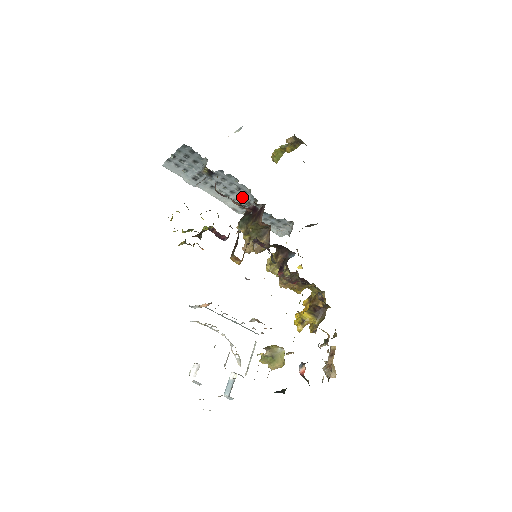
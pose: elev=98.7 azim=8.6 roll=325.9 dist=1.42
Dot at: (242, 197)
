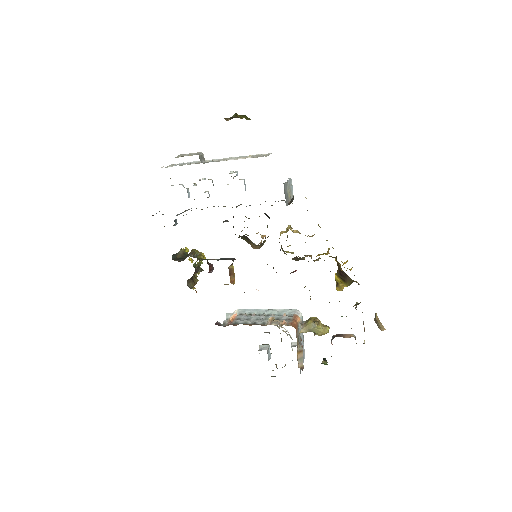
Dot at: occluded
